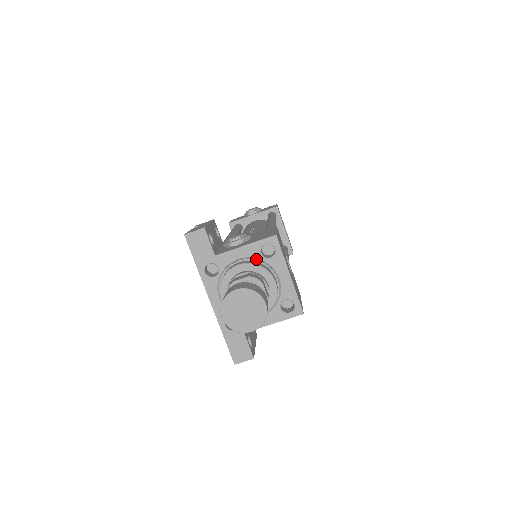
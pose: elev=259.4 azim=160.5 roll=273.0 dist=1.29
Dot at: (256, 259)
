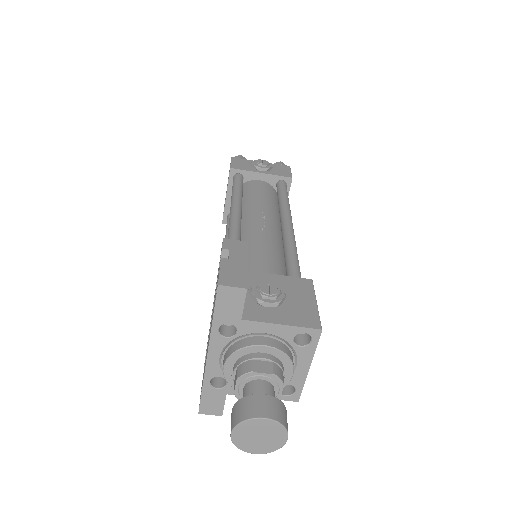
Dot at: (284, 340)
